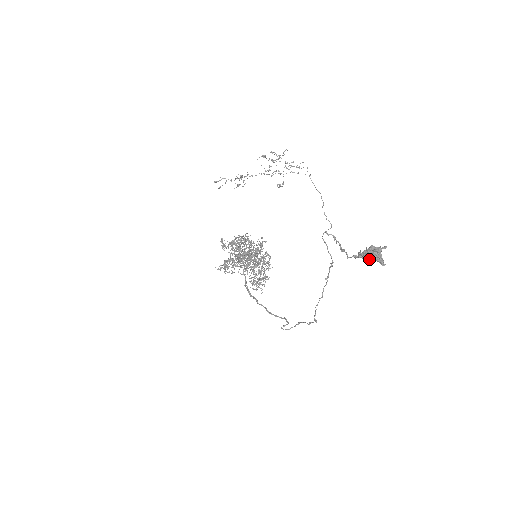
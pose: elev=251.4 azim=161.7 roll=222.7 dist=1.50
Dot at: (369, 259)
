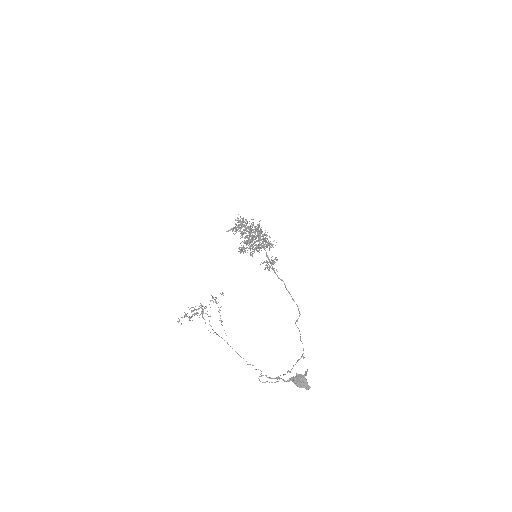
Dot at: occluded
